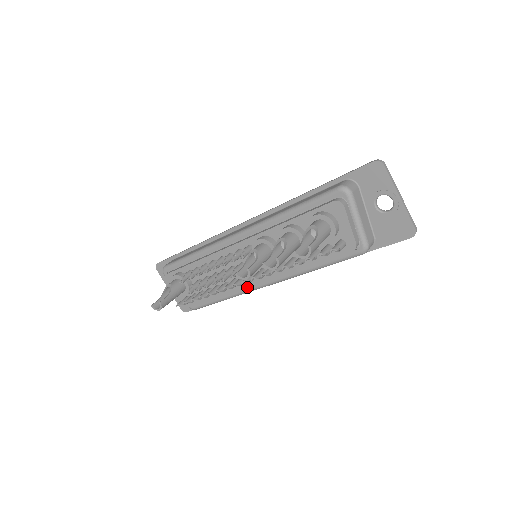
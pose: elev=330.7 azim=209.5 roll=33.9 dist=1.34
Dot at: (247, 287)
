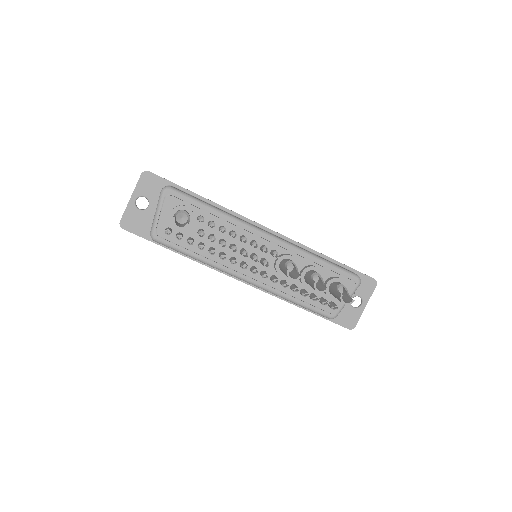
Dot at: (232, 269)
